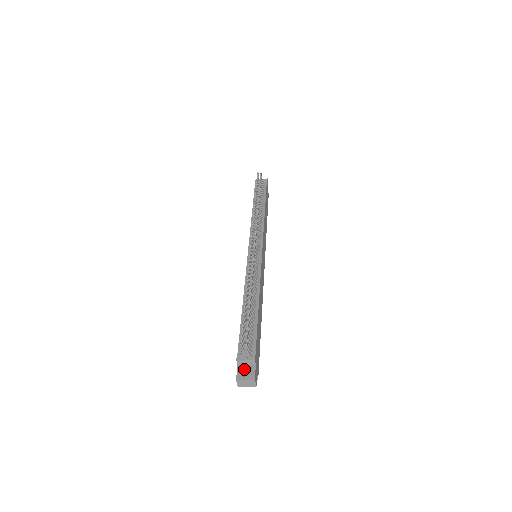
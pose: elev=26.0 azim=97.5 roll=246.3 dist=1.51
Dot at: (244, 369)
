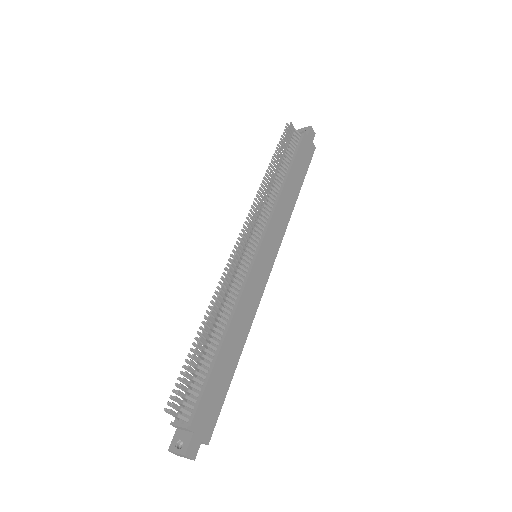
Dot at: (180, 436)
